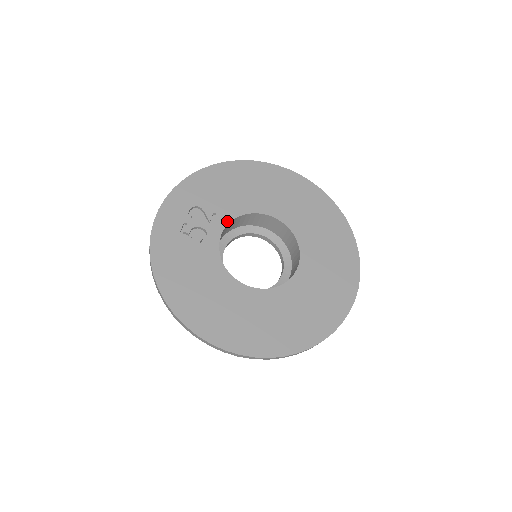
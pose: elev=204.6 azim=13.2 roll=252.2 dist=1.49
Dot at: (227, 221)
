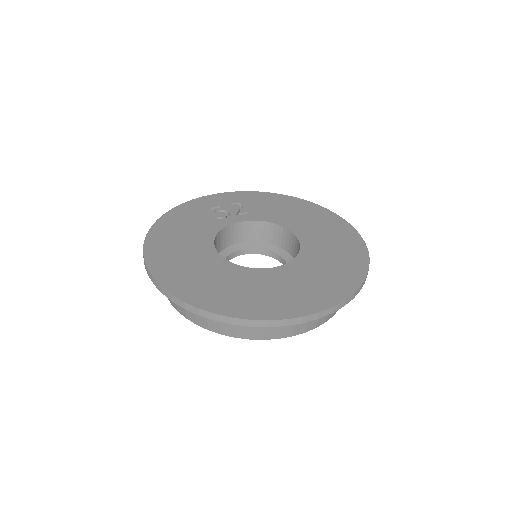
Dot at: (253, 219)
